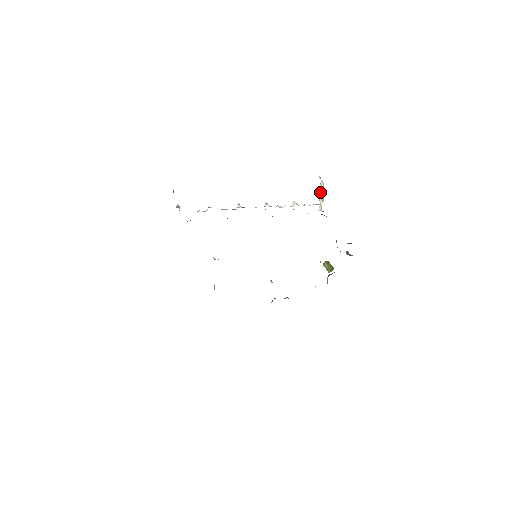
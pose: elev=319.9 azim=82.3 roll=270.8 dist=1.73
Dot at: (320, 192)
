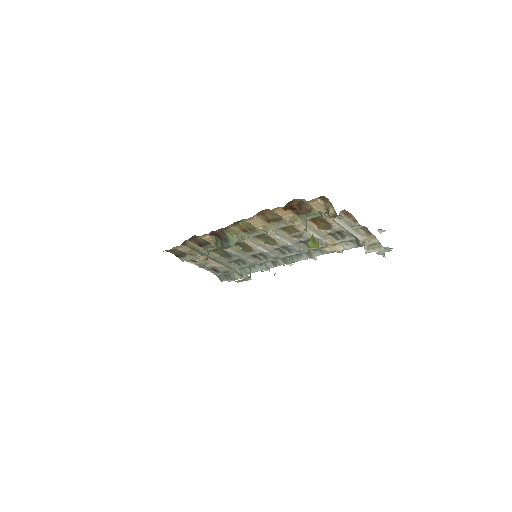
Dot at: occluded
